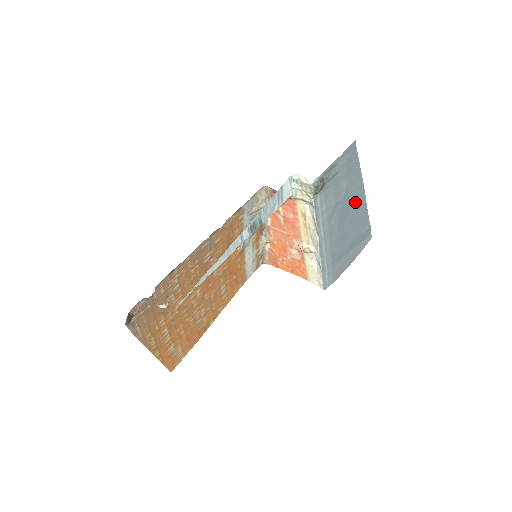
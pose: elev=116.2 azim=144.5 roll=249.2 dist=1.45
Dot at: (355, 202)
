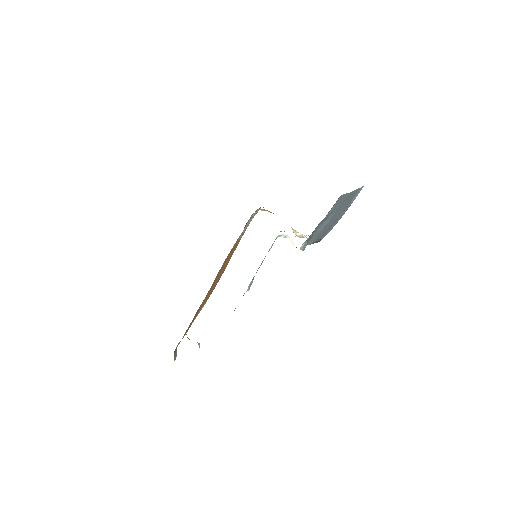
Dot at: (344, 203)
